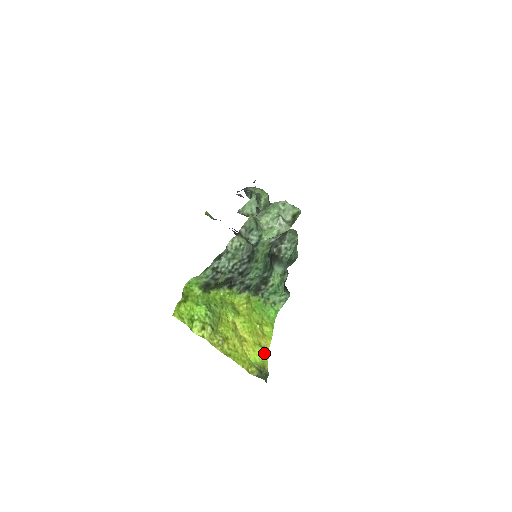
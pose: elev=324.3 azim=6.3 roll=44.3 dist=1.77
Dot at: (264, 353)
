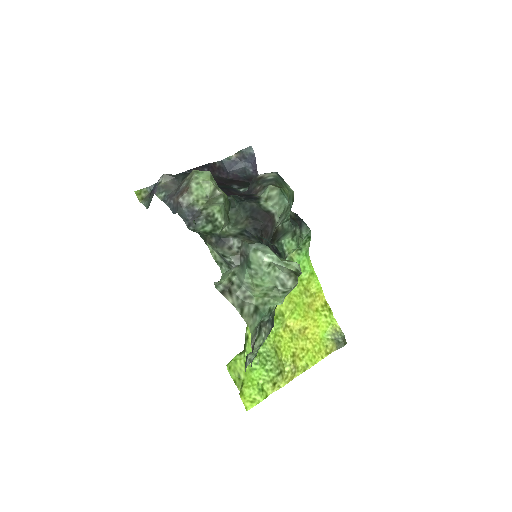
Dot at: (327, 317)
